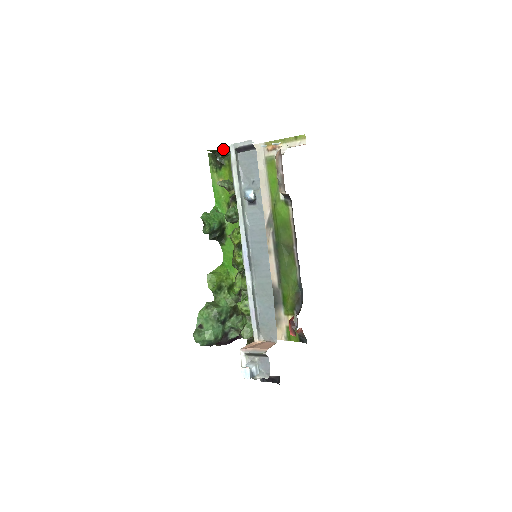
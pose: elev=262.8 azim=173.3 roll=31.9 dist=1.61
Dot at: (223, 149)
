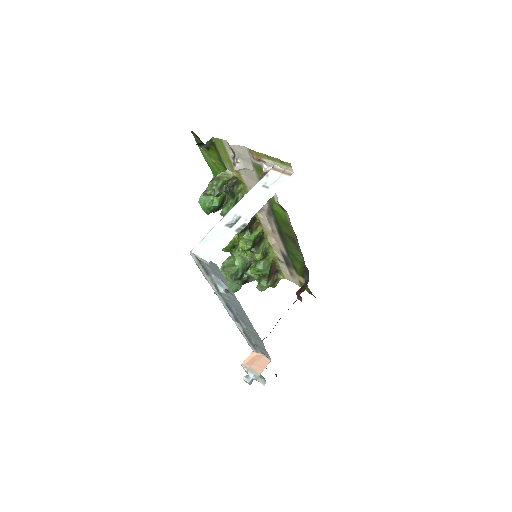
Dot at: (203, 146)
